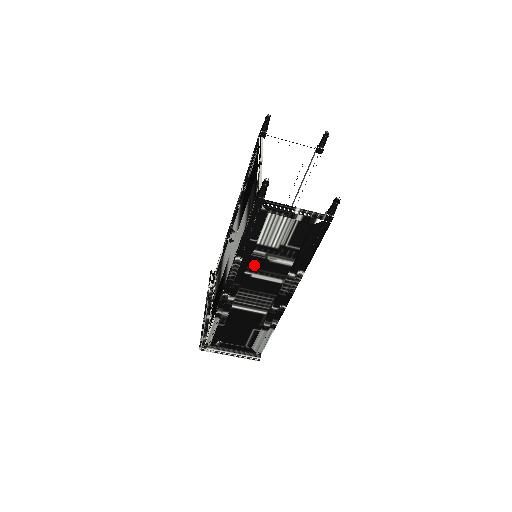
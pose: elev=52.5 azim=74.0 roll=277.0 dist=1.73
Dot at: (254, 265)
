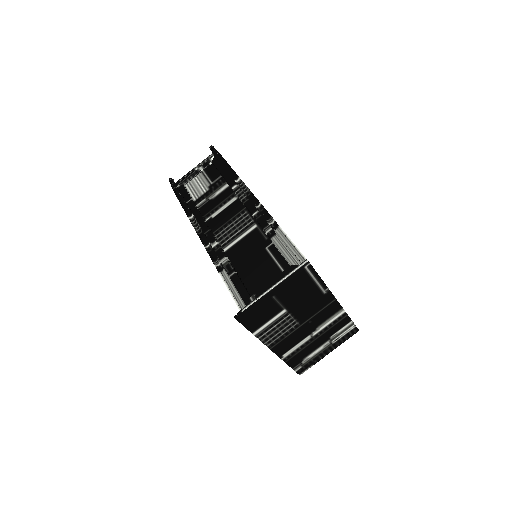
Dot at: (206, 211)
